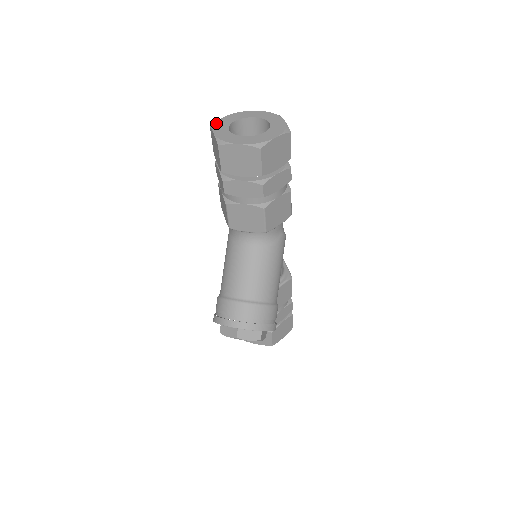
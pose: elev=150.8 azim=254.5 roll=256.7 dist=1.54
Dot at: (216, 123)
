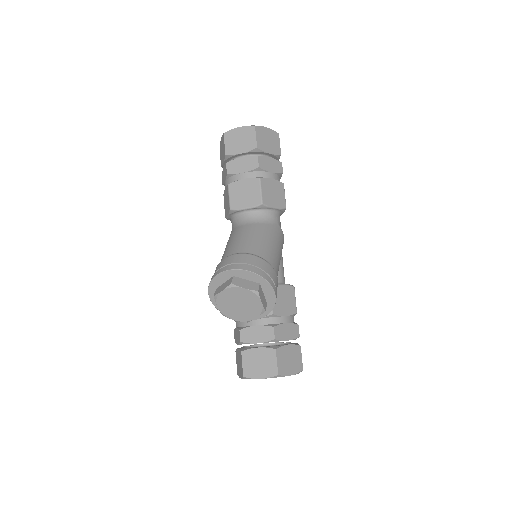
Dot at: occluded
